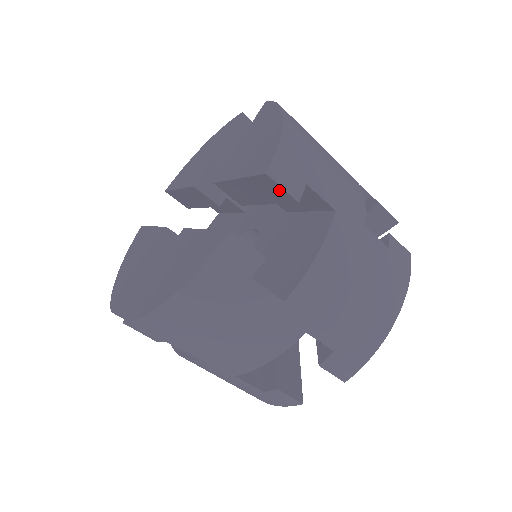
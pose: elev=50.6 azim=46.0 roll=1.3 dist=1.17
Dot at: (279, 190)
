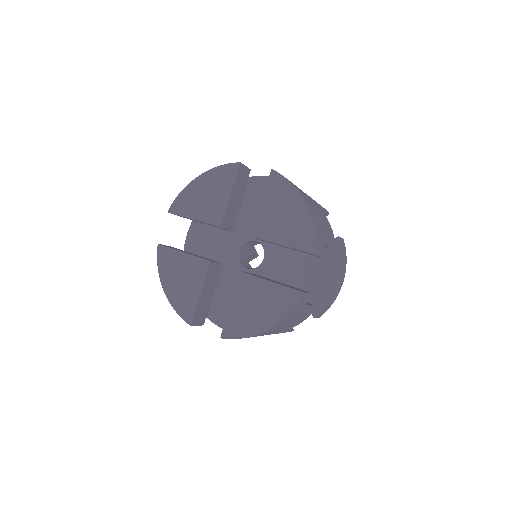
Dot at: occluded
